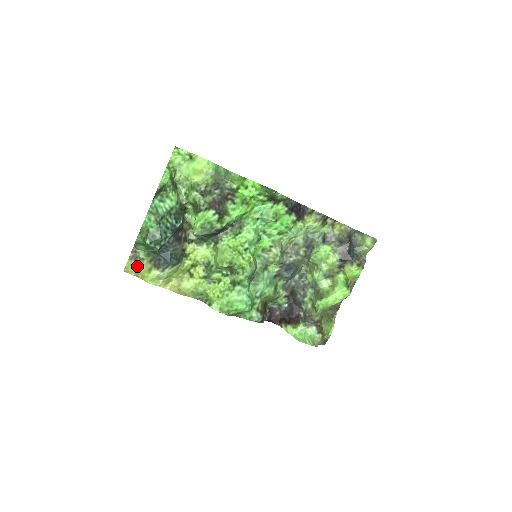
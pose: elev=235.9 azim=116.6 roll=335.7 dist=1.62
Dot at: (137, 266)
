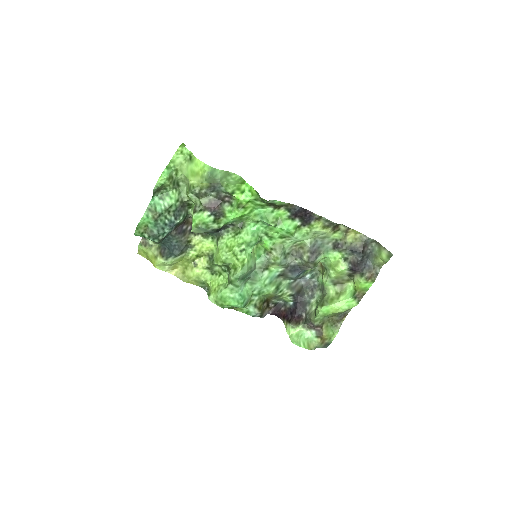
Dot at: (147, 251)
